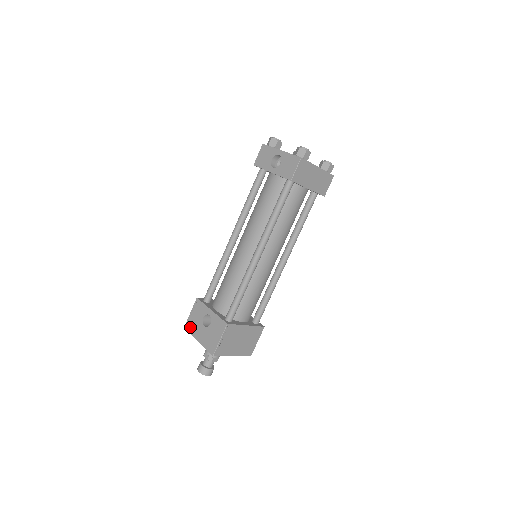
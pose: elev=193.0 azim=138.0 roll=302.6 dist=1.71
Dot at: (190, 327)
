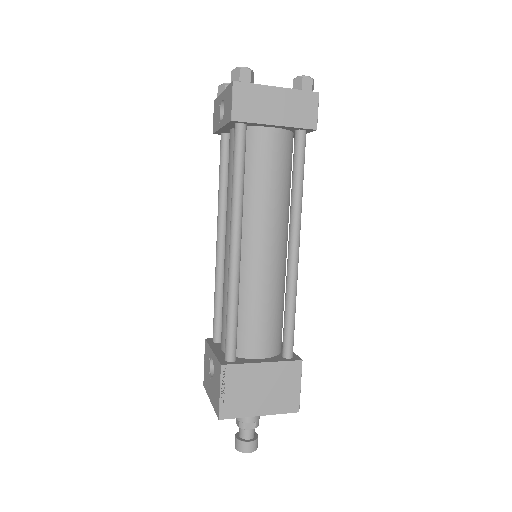
Dot at: (205, 382)
